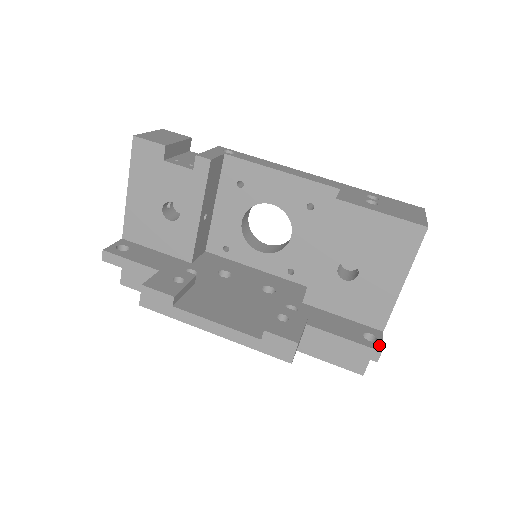
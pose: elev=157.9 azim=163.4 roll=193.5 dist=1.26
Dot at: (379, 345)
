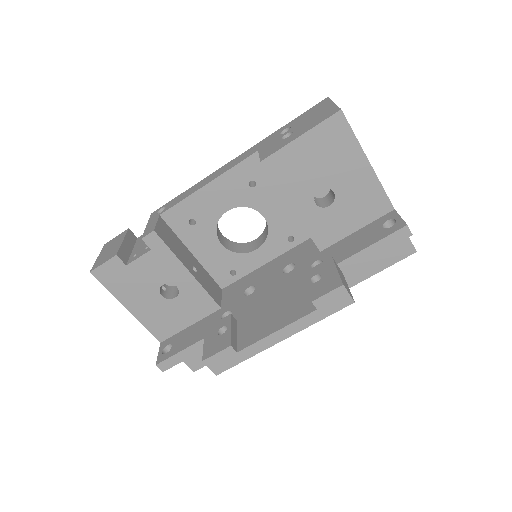
Dot at: (401, 222)
